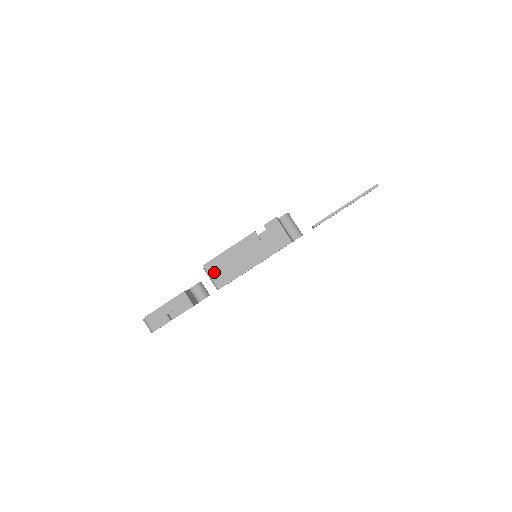
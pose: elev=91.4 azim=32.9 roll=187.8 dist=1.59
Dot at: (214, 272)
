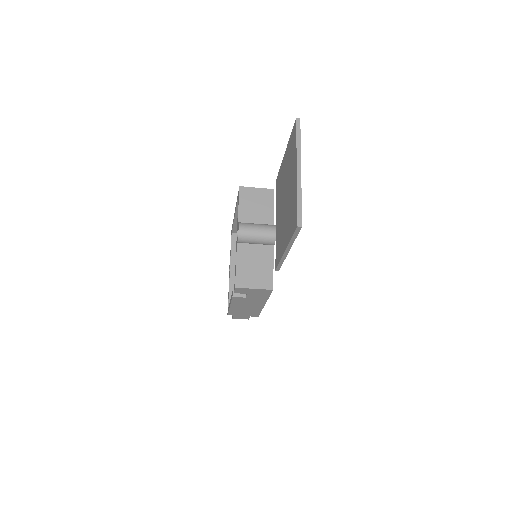
Dot at: (240, 314)
